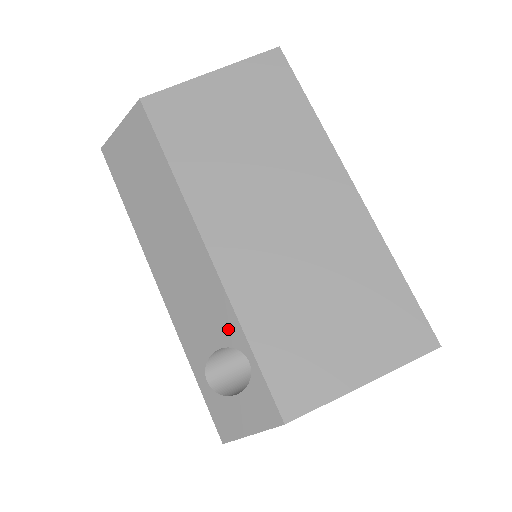
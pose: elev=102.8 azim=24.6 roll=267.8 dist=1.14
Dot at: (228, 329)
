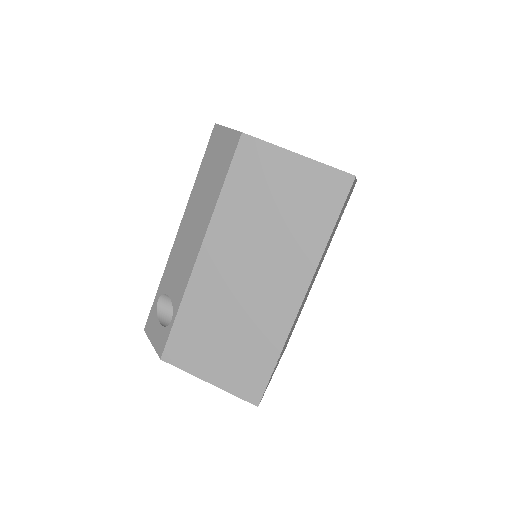
Dot at: (177, 297)
